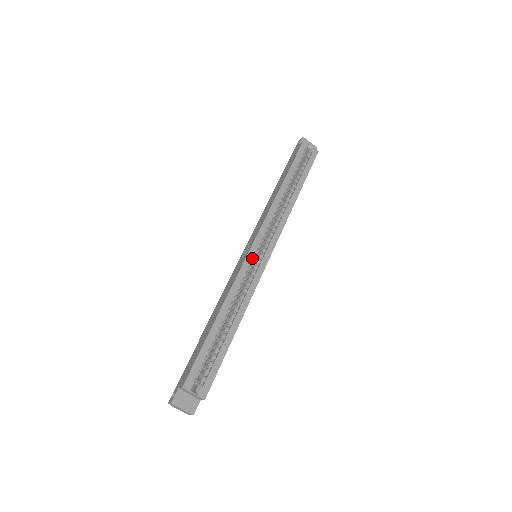
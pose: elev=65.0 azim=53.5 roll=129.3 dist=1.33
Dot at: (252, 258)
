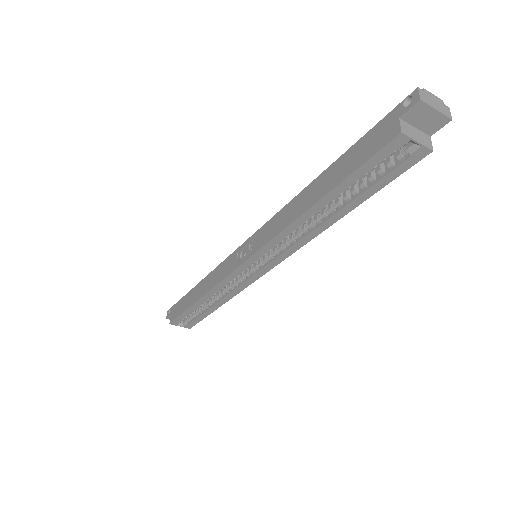
Dot at: (242, 270)
